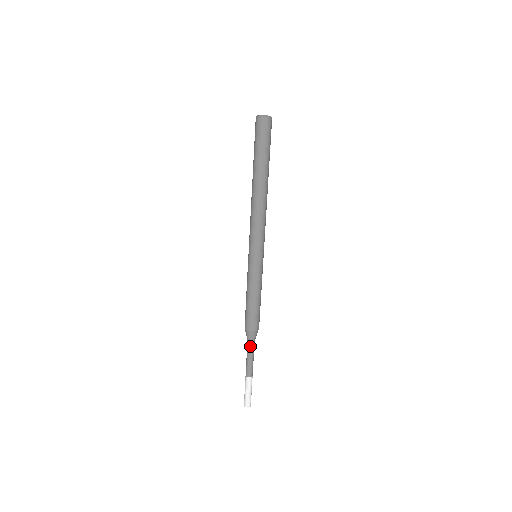
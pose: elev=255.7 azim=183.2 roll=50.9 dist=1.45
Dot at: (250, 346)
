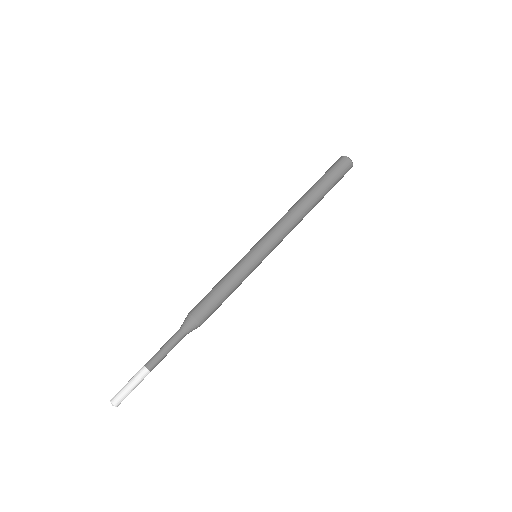
Dot at: (176, 333)
